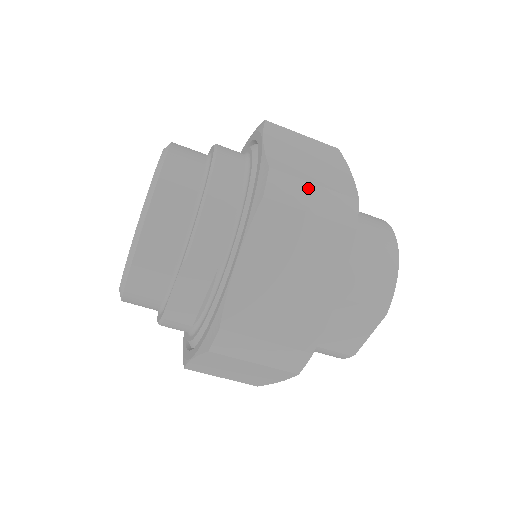
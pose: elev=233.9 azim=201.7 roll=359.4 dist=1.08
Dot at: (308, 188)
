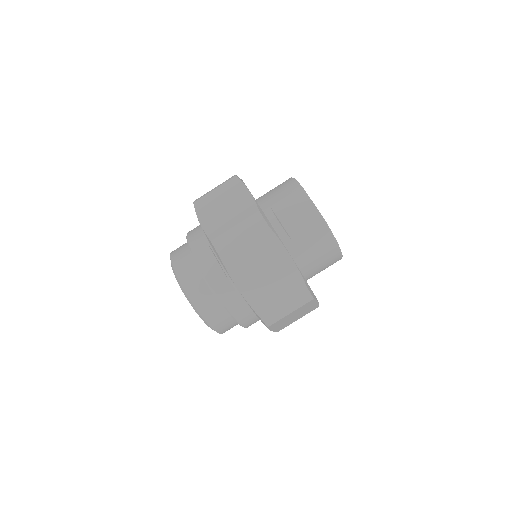
Dot at: occluded
